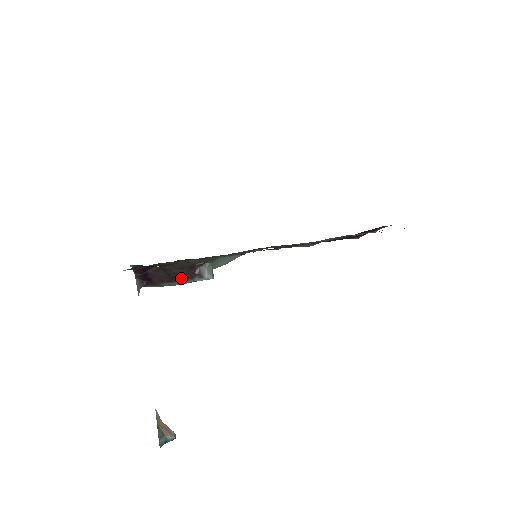
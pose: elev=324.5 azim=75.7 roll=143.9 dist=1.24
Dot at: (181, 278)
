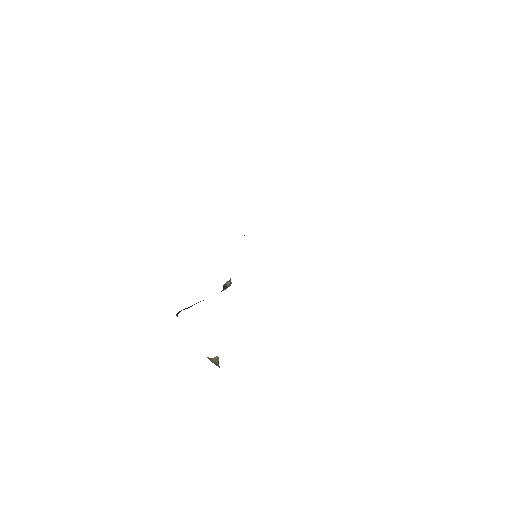
Dot at: occluded
